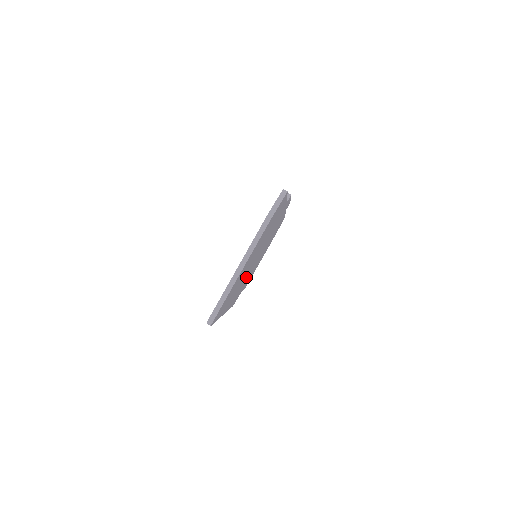
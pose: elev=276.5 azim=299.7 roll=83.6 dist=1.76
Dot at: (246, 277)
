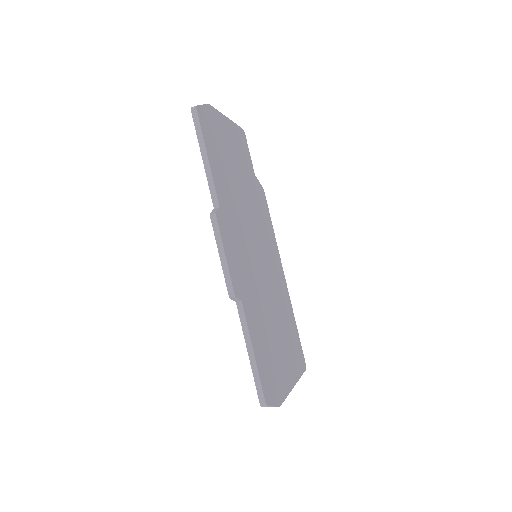
Dot at: (265, 248)
